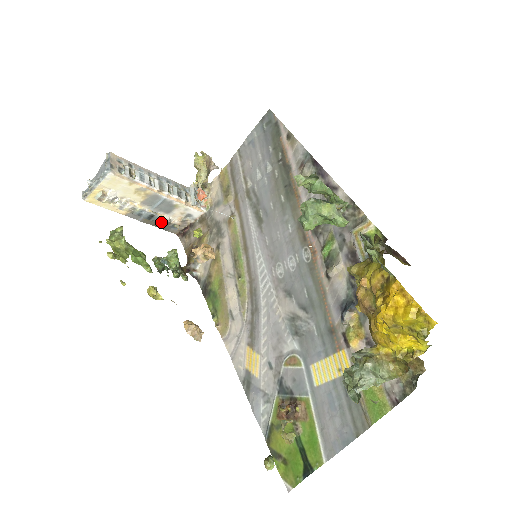
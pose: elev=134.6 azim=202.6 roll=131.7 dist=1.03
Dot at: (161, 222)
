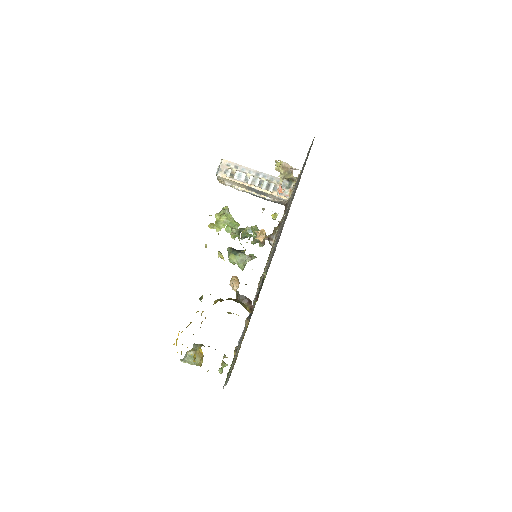
Dot at: occluded
